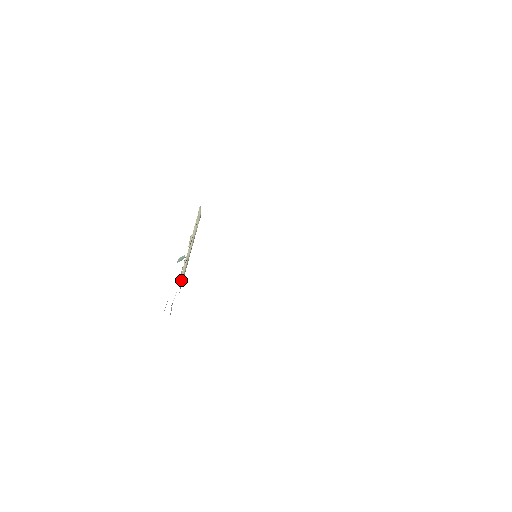
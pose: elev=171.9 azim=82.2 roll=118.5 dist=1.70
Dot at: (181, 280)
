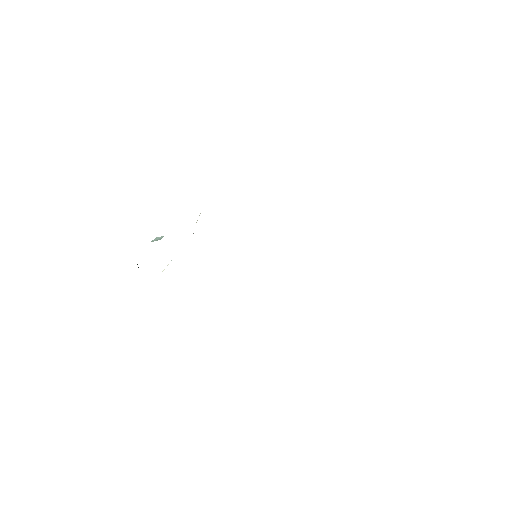
Dot at: occluded
